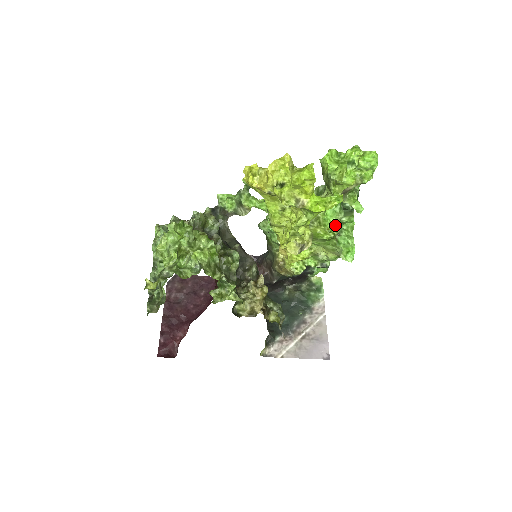
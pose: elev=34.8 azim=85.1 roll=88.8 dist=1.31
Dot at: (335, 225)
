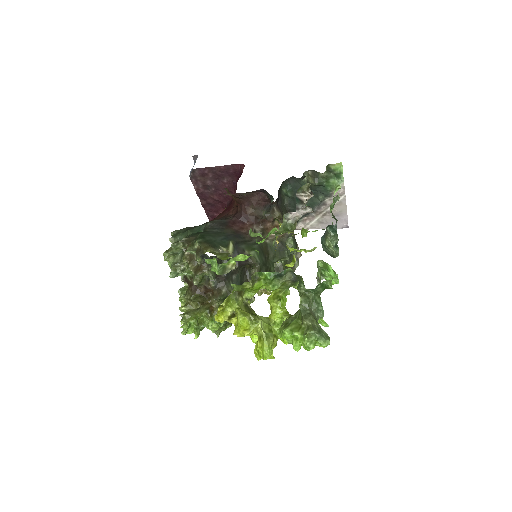
Dot at: occluded
